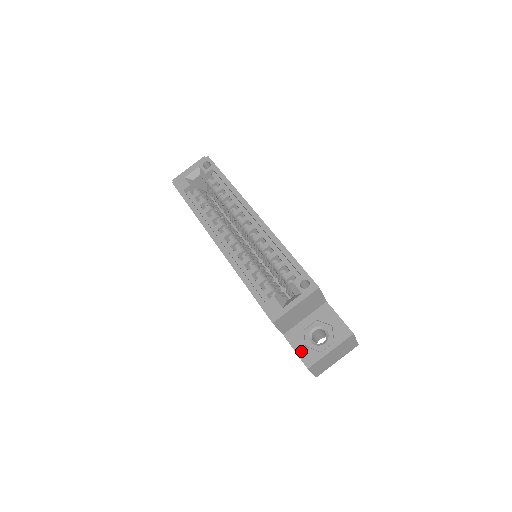
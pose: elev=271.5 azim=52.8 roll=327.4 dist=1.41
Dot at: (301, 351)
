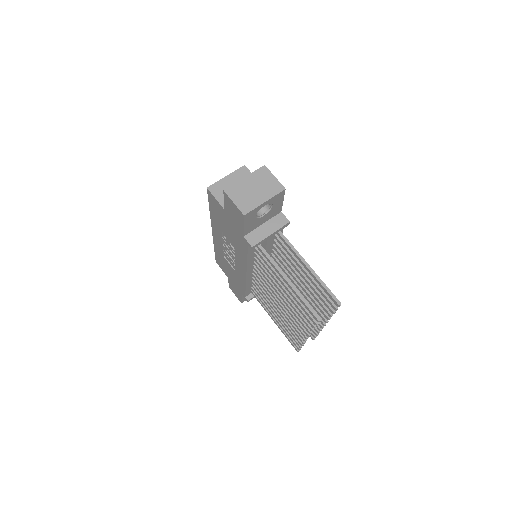
Dot at: occluded
